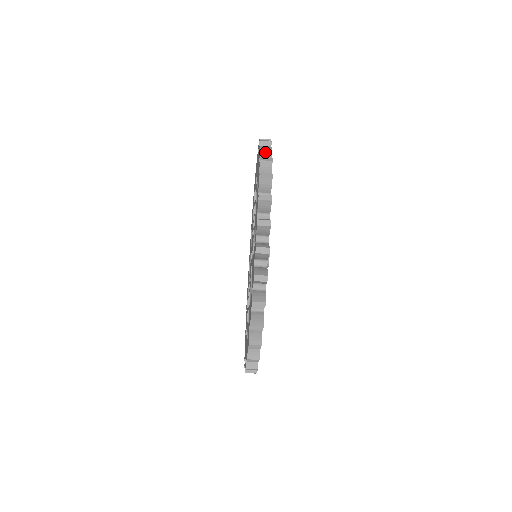
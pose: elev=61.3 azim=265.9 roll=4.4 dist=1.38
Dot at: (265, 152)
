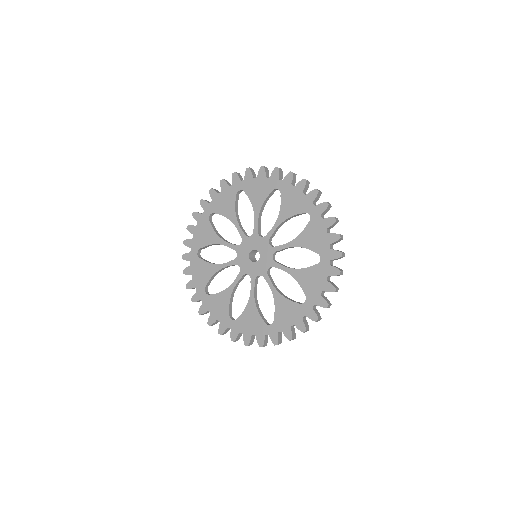
Dot at: (325, 307)
